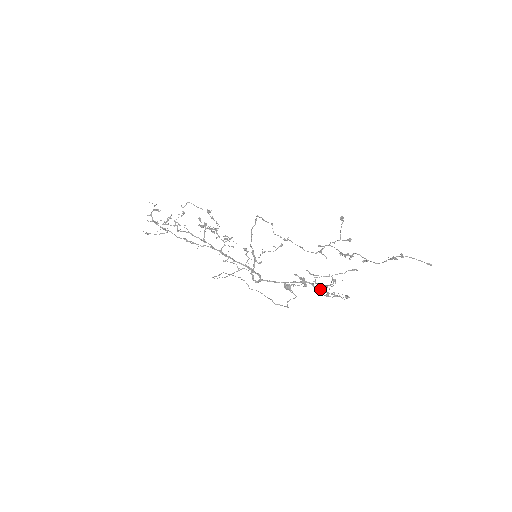
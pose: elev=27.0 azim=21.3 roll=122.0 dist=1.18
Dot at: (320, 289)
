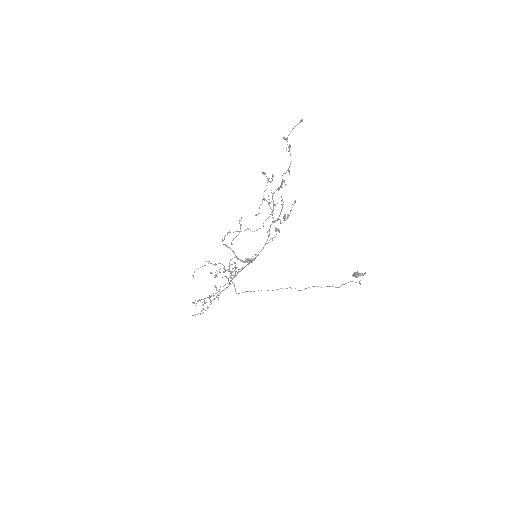
Dot at: (277, 218)
